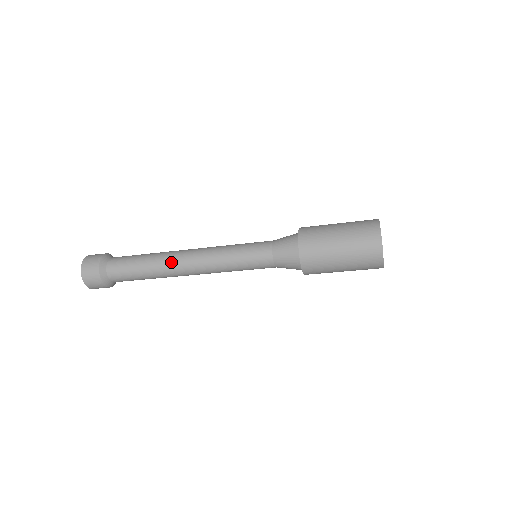
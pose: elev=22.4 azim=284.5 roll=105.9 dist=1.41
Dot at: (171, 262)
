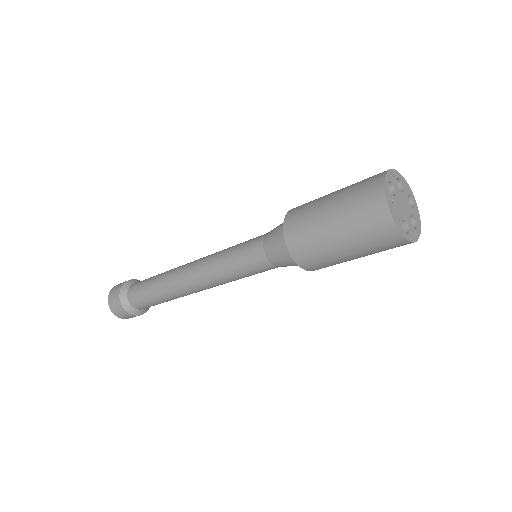
Dot at: (179, 291)
